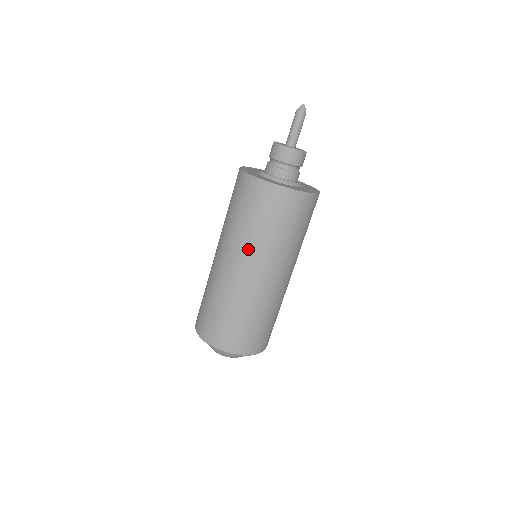
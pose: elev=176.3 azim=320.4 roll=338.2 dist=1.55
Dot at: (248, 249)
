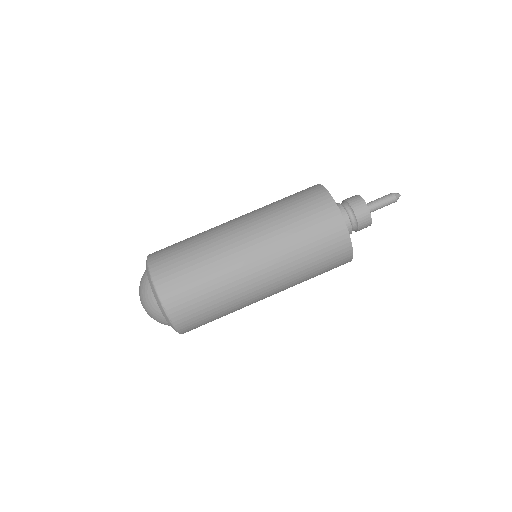
Dot at: (283, 264)
